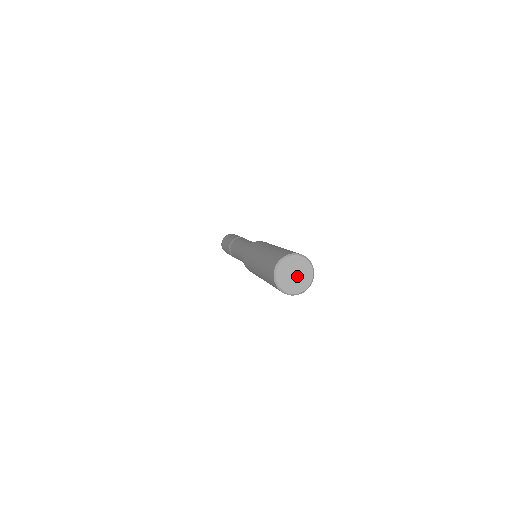
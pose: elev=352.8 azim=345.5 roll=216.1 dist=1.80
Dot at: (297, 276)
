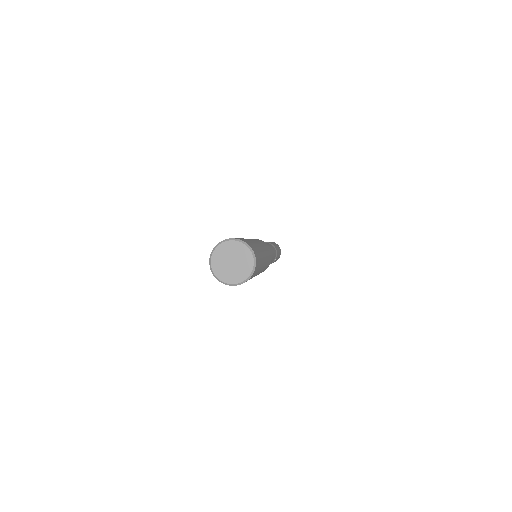
Dot at: (235, 261)
